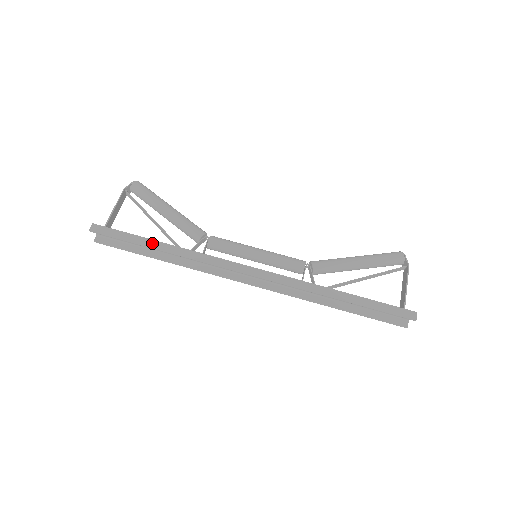
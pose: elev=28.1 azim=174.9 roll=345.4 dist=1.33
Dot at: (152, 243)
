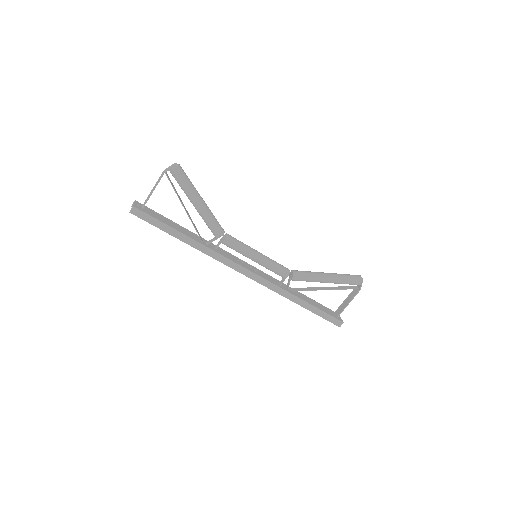
Dot at: (179, 235)
